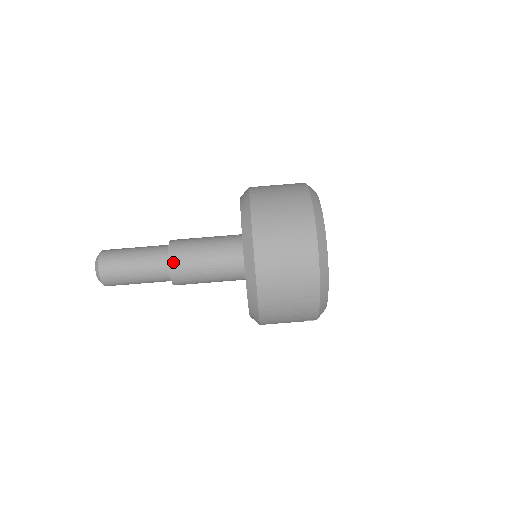
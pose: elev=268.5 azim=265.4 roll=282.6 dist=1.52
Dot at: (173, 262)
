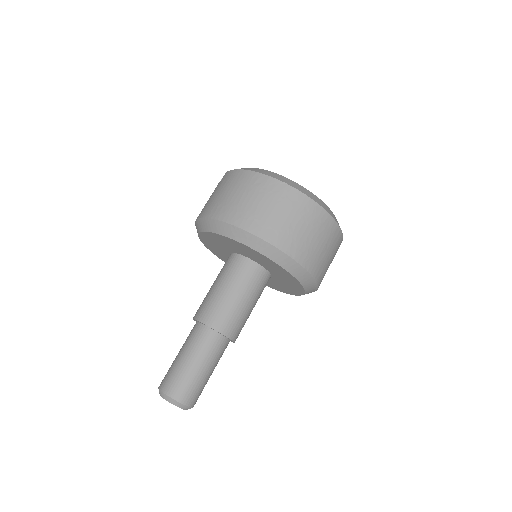
Dot at: (224, 329)
